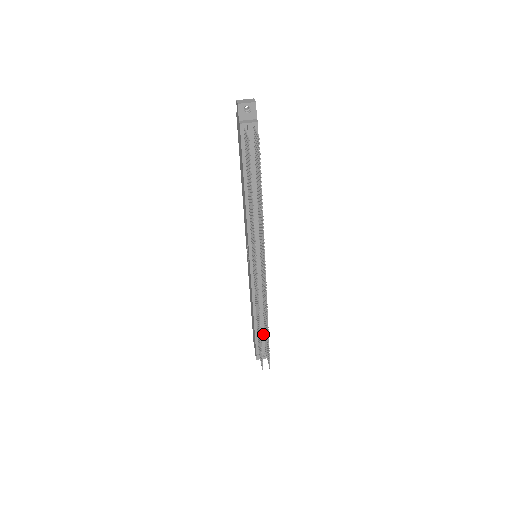
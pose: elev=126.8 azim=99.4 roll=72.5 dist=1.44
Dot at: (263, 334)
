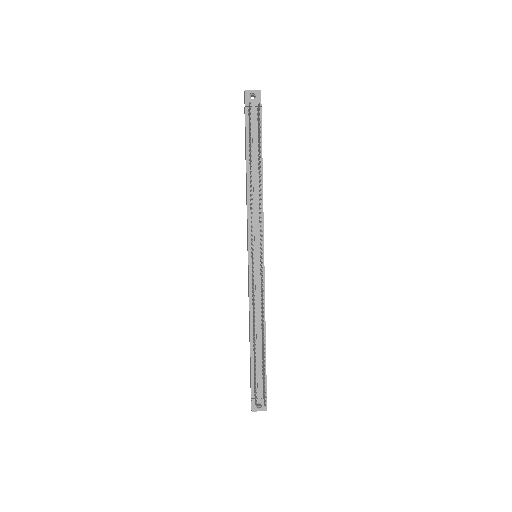
Dot at: (260, 366)
